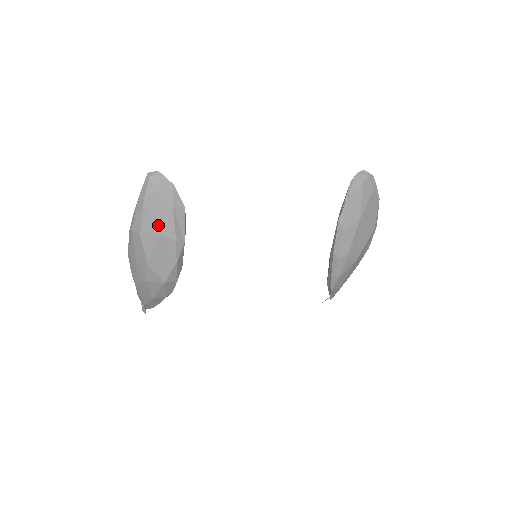
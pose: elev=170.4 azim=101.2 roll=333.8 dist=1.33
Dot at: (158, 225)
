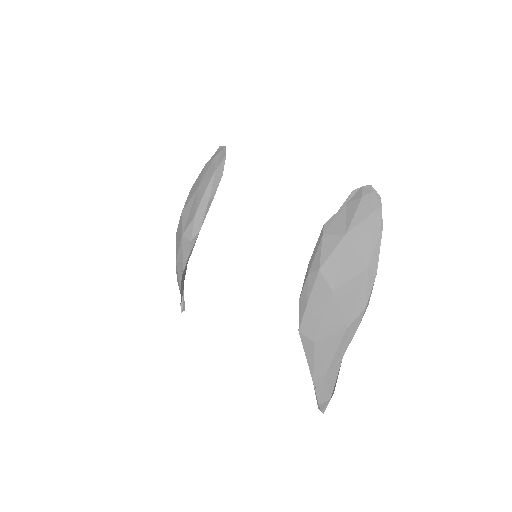
Dot at: (201, 181)
